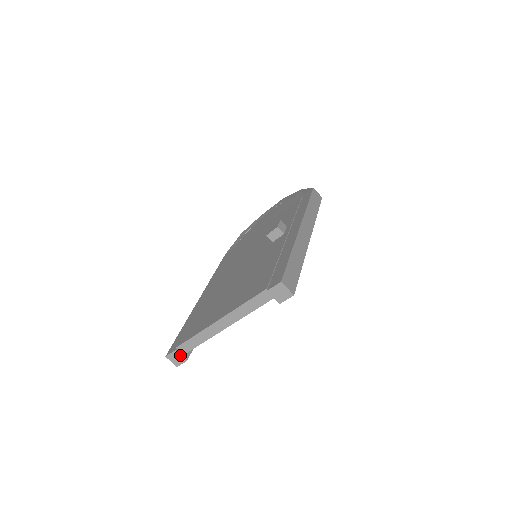
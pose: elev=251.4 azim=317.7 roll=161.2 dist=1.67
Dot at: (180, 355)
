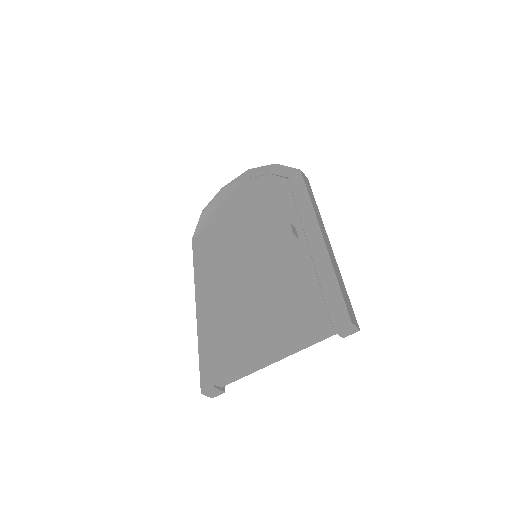
Dot at: (219, 390)
